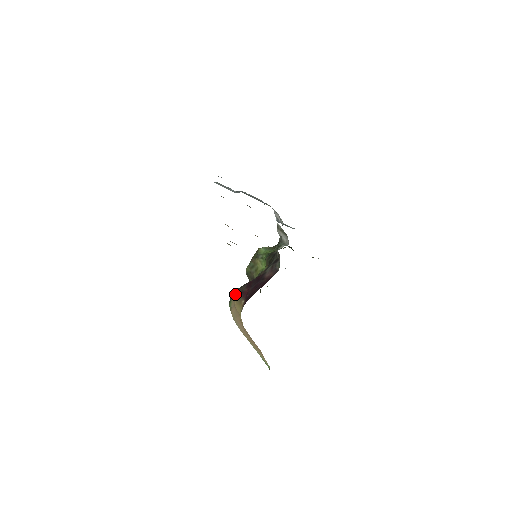
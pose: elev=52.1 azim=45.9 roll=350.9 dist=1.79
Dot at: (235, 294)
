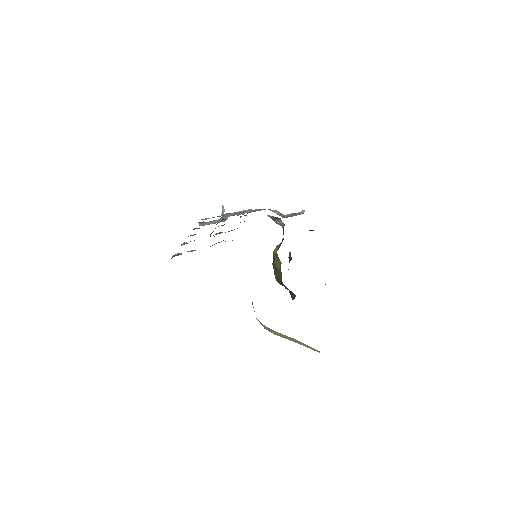
Dot at: (252, 303)
